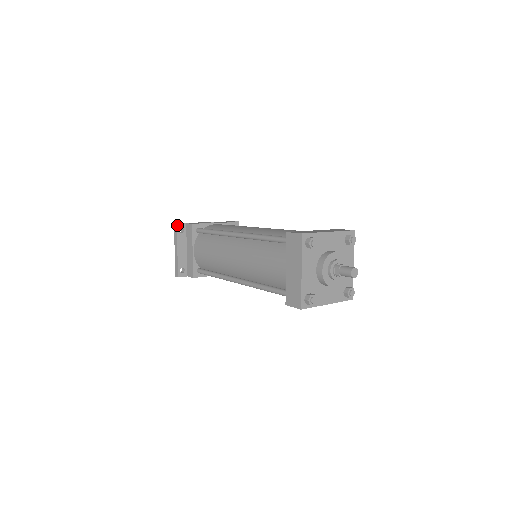
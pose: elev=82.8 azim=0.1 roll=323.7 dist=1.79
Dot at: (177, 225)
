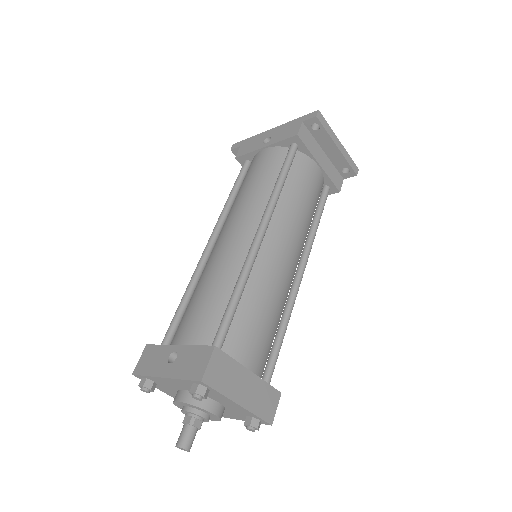
Dot at: (232, 151)
